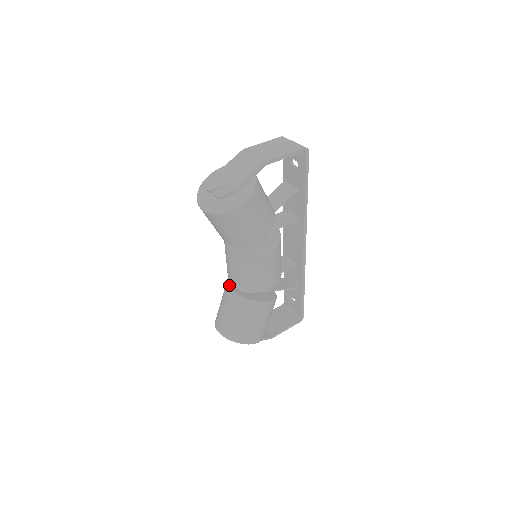
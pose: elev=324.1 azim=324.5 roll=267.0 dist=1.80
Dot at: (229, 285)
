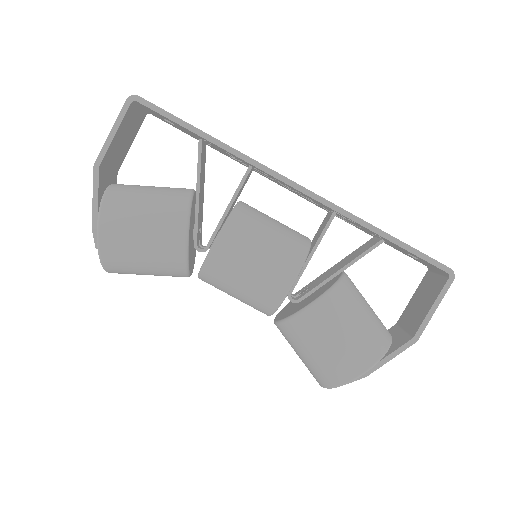
Dot at: (277, 314)
